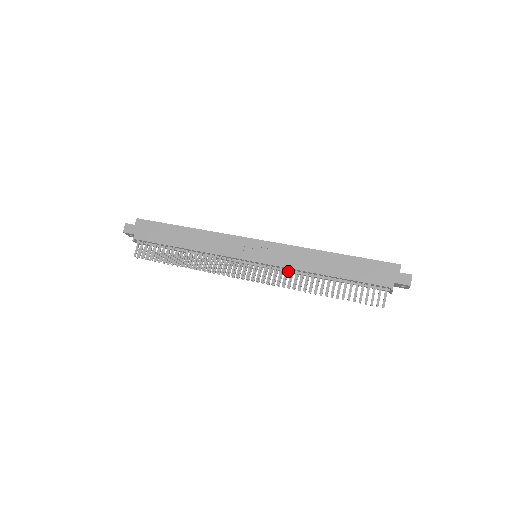
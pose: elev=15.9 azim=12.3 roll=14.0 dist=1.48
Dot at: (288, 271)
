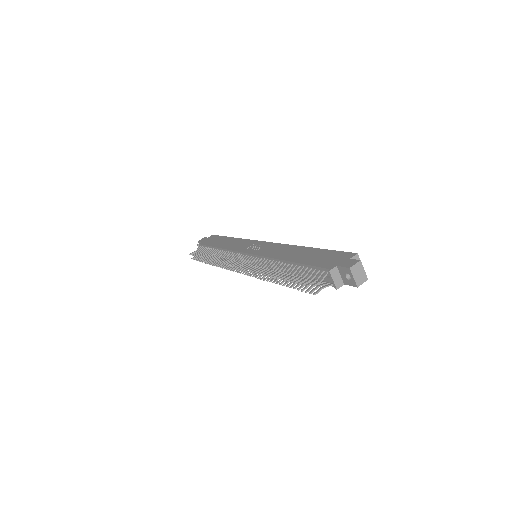
Dot at: (265, 263)
